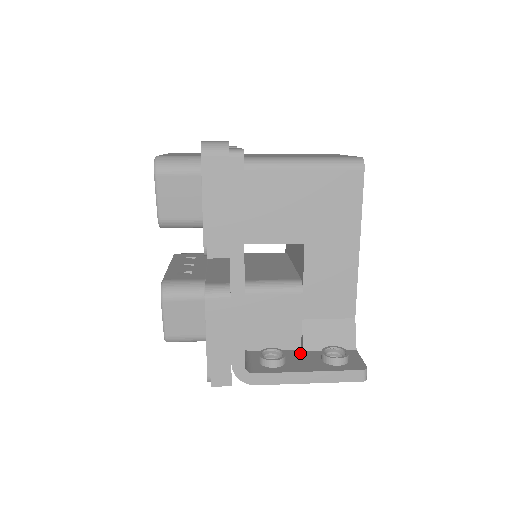
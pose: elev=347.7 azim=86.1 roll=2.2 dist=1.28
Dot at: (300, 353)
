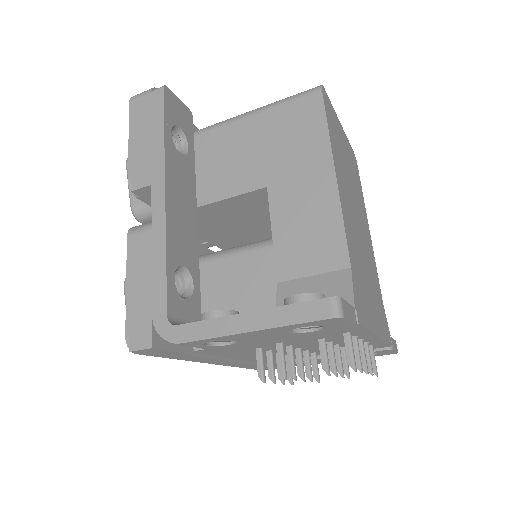
Dot at: occluded
